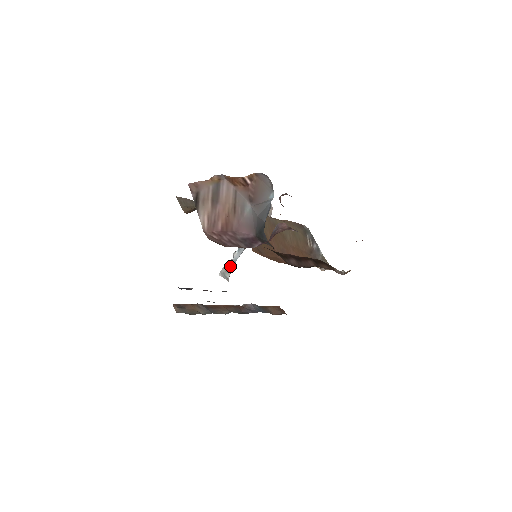
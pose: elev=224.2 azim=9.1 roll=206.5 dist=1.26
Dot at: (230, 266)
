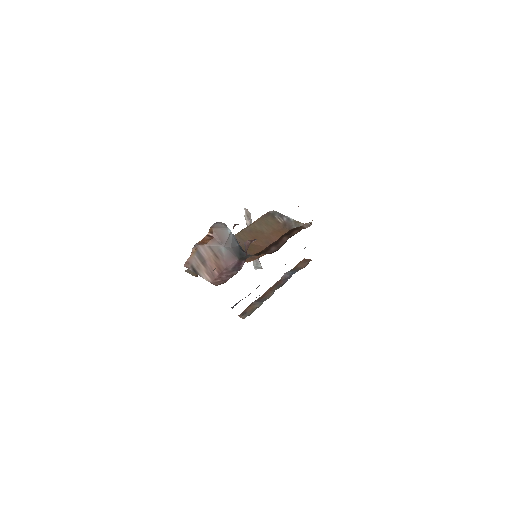
Dot at: (256, 260)
